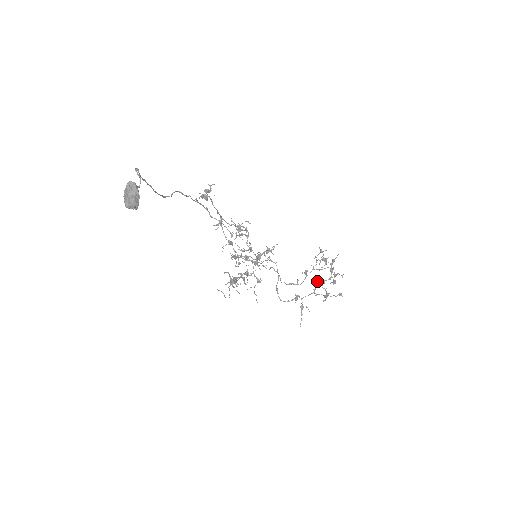
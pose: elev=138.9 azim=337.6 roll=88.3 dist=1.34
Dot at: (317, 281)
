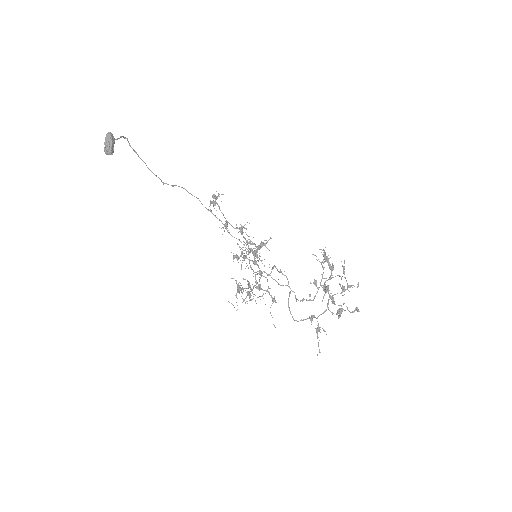
Dot at: occluded
